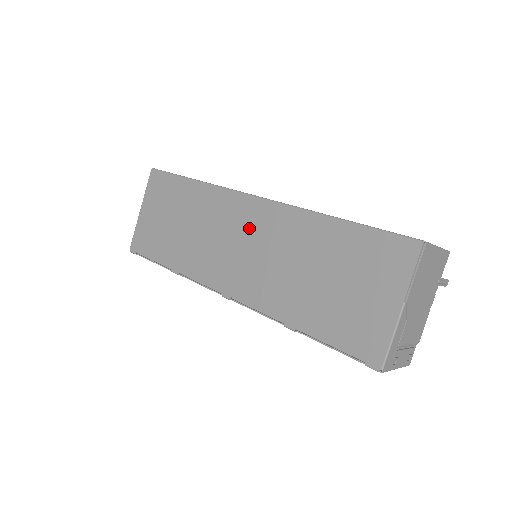
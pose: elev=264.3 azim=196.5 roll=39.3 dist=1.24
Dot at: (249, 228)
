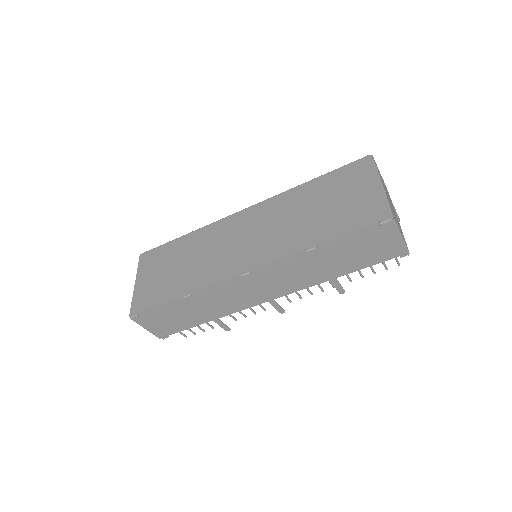
Dot at: (247, 226)
